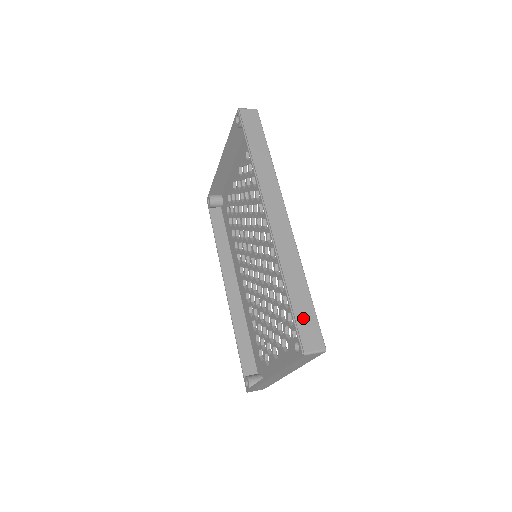
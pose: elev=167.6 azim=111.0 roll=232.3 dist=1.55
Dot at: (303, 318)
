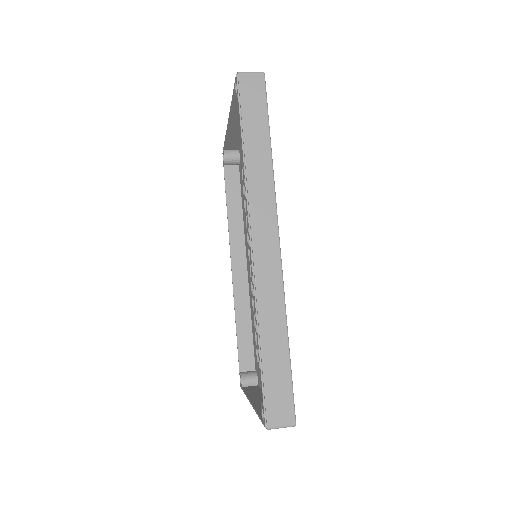
Dot at: (274, 384)
